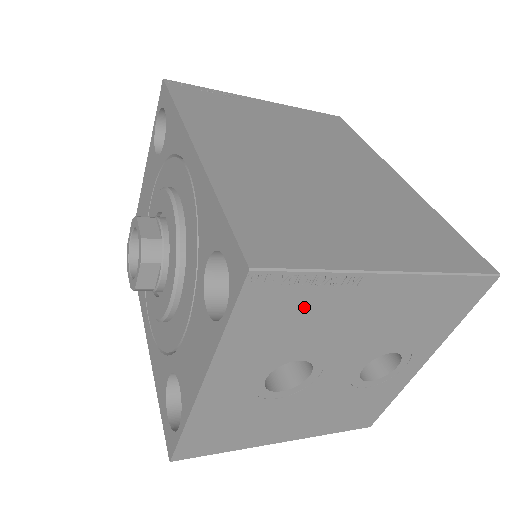
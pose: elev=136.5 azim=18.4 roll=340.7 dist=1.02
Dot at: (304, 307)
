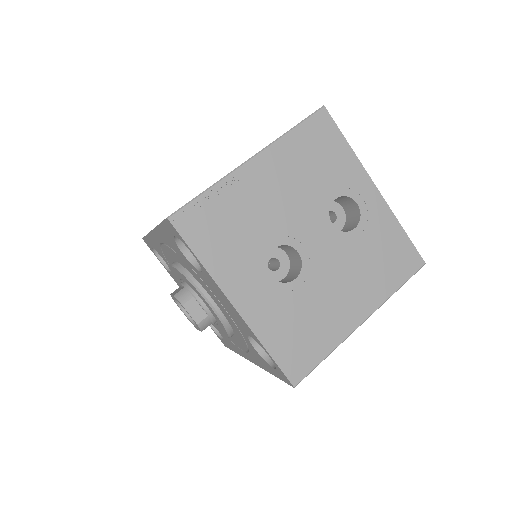
Dot at: (226, 215)
